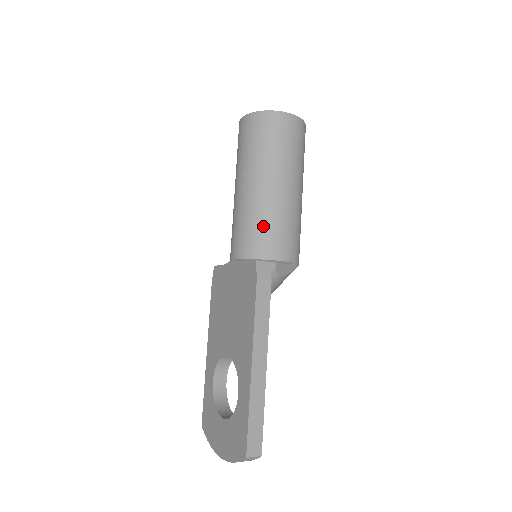
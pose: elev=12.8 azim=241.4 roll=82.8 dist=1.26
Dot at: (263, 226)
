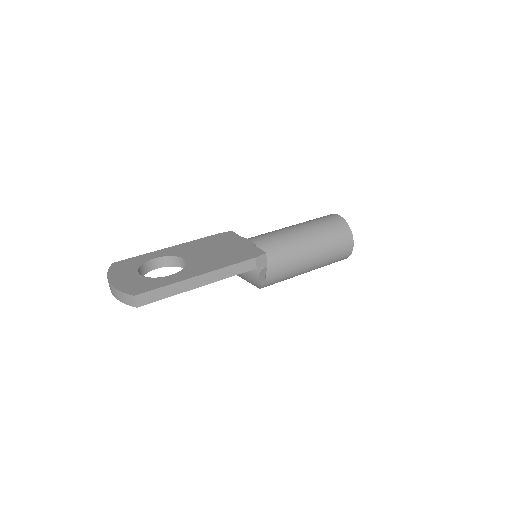
Dot at: (283, 251)
